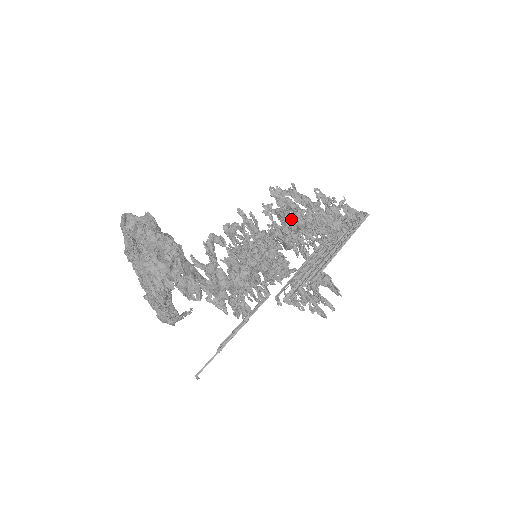
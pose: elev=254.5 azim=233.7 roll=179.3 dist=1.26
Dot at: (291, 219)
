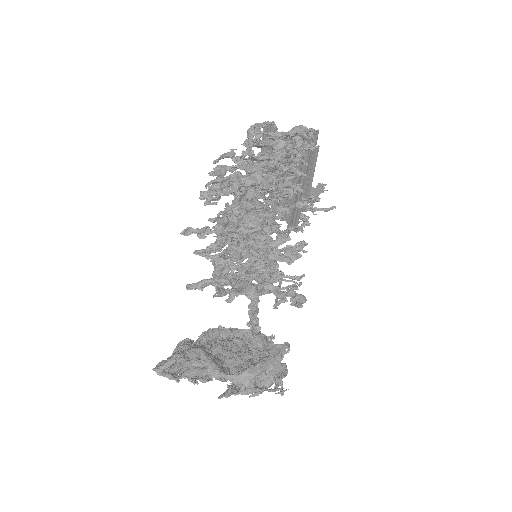
Dot at: (242, 196)
